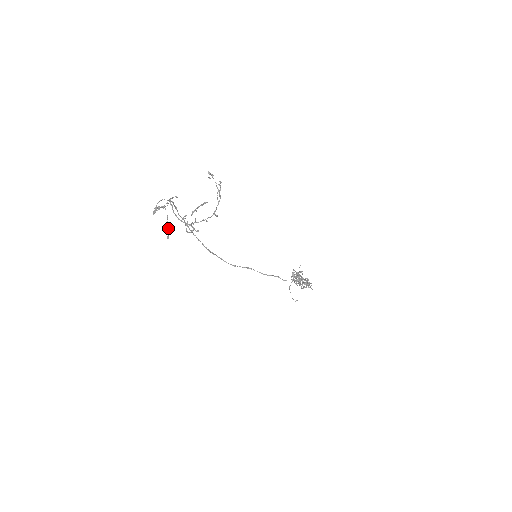
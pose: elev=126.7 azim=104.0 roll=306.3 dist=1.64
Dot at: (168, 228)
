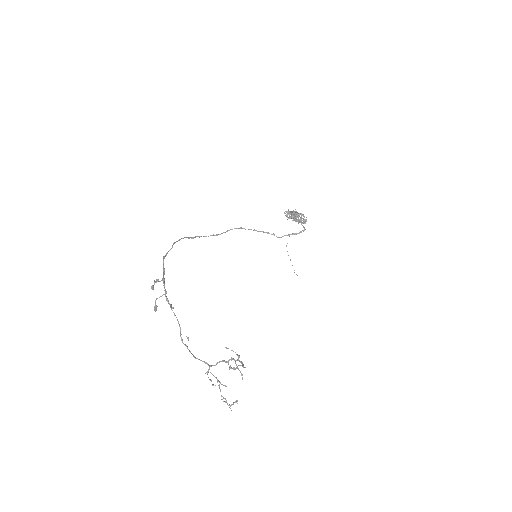
Dot at: occluded
